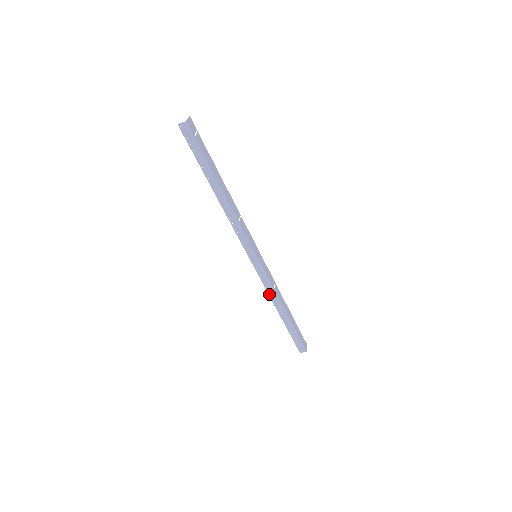
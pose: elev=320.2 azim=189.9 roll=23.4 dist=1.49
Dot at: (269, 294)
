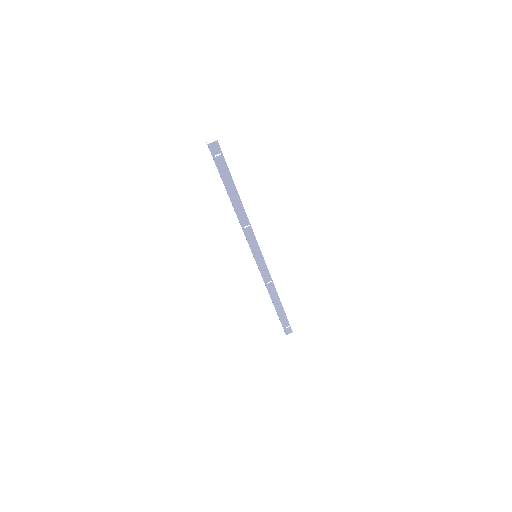
Dot at: occluded
